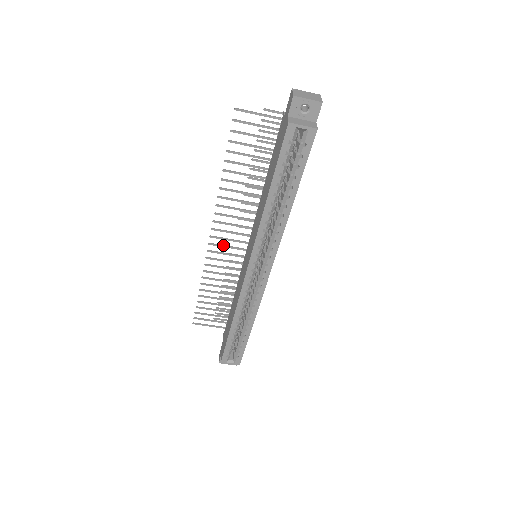
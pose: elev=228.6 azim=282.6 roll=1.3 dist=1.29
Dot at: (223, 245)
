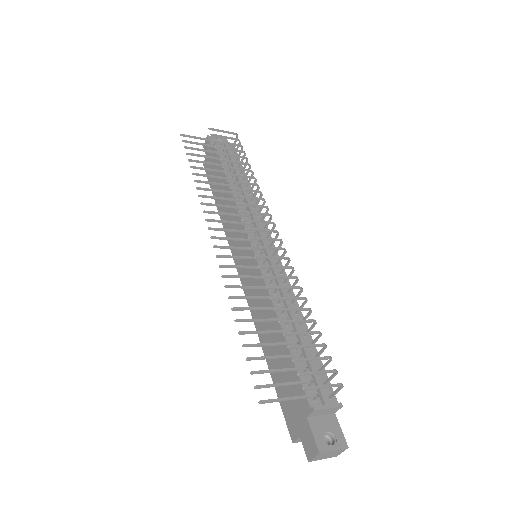
Dot at: (226, 230)
